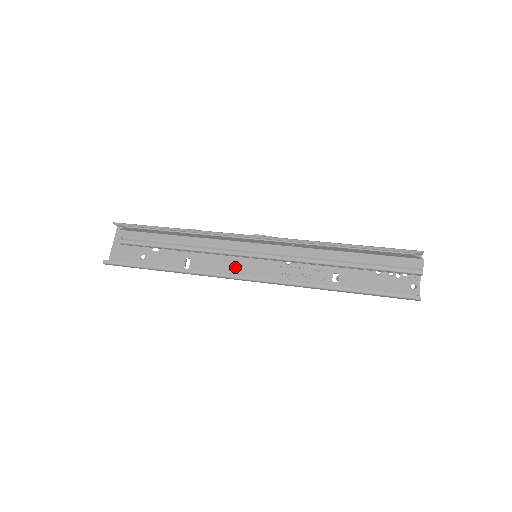
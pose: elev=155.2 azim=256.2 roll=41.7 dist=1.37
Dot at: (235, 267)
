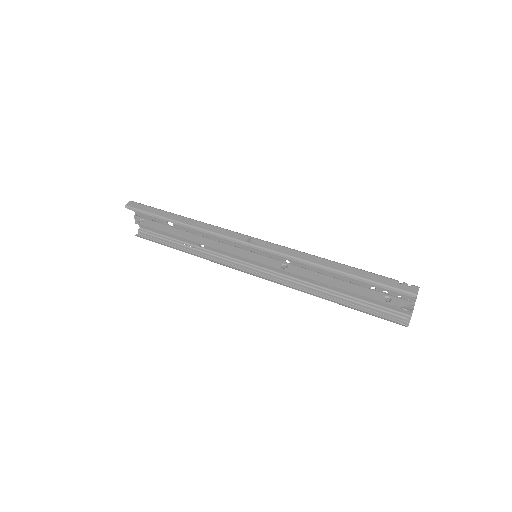
Dot at: occluded
